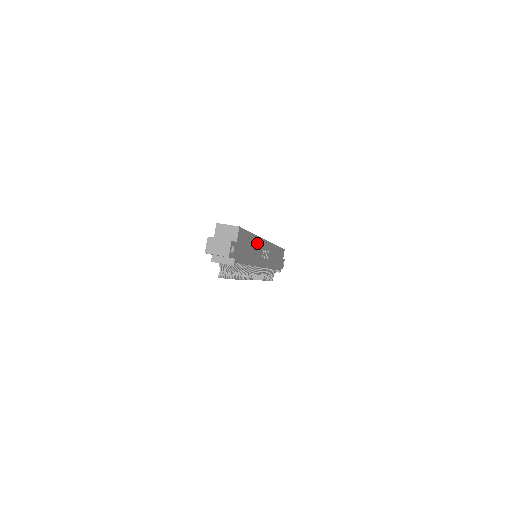
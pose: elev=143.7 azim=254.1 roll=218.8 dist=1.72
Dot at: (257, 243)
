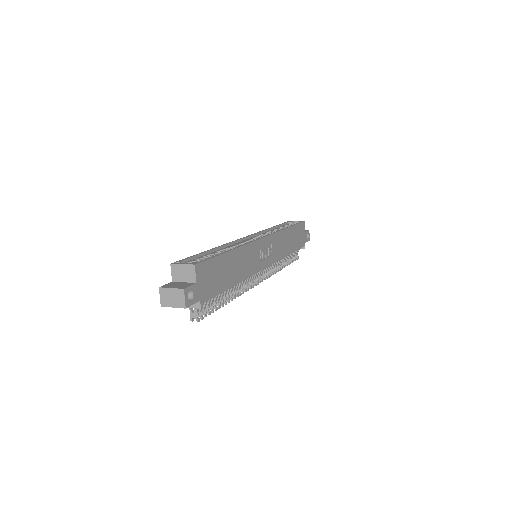
Dot at: (243, 254)
